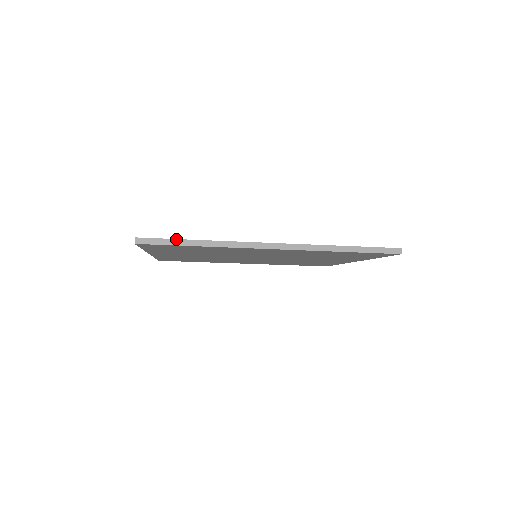
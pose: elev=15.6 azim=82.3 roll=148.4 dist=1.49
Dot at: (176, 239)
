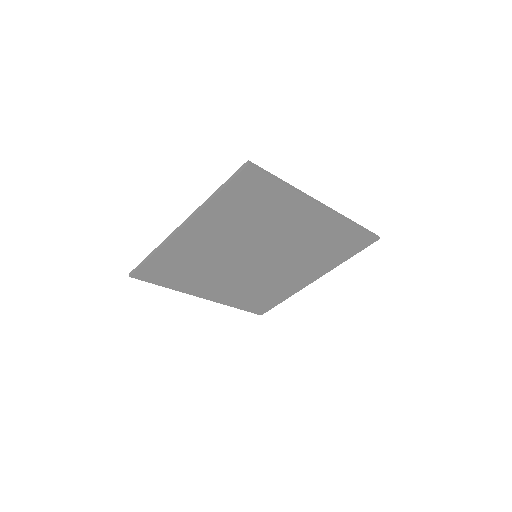
Dot at: (143, 260)
